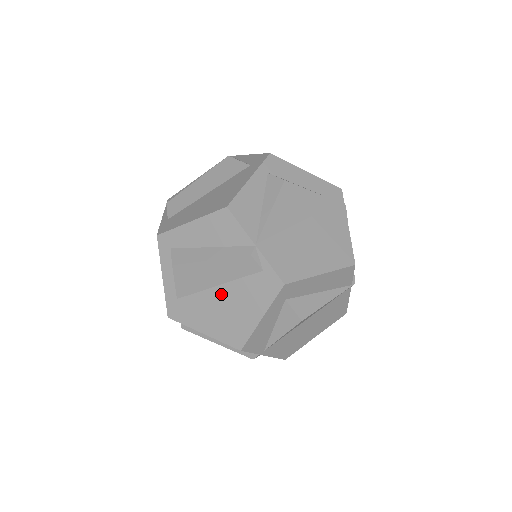
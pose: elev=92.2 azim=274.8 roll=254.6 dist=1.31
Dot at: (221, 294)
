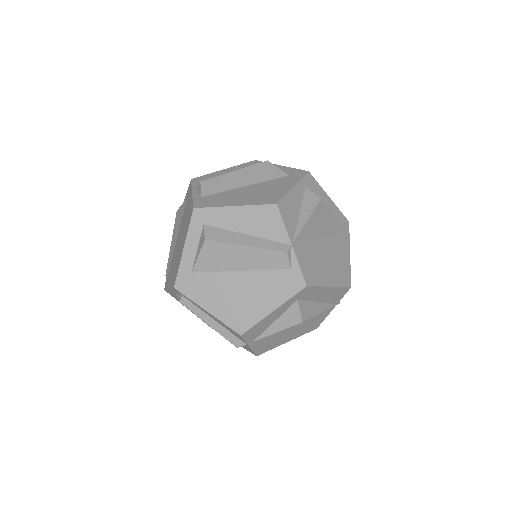
Dot at: (241, 279)
